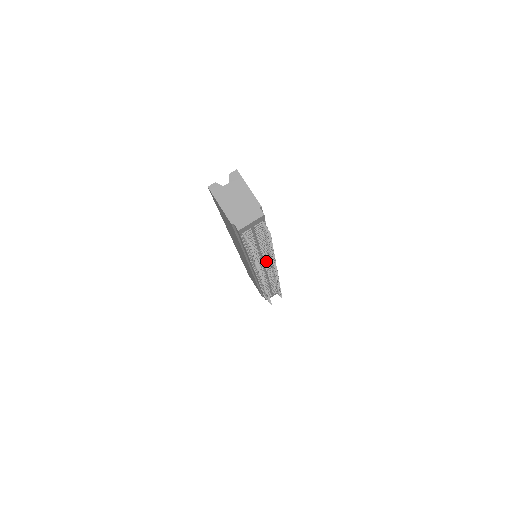
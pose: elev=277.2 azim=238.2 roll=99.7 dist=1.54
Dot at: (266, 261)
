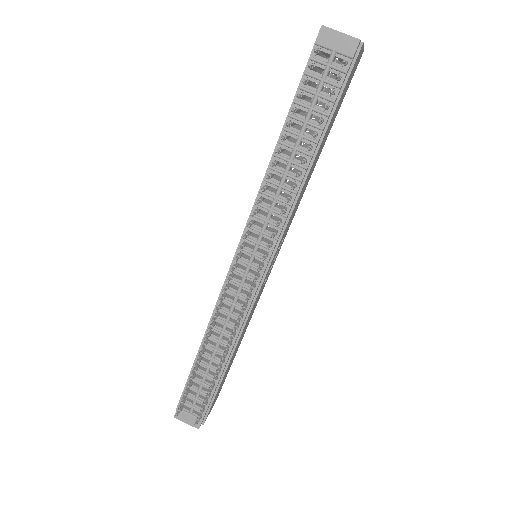
Dot at: (269, 230)
